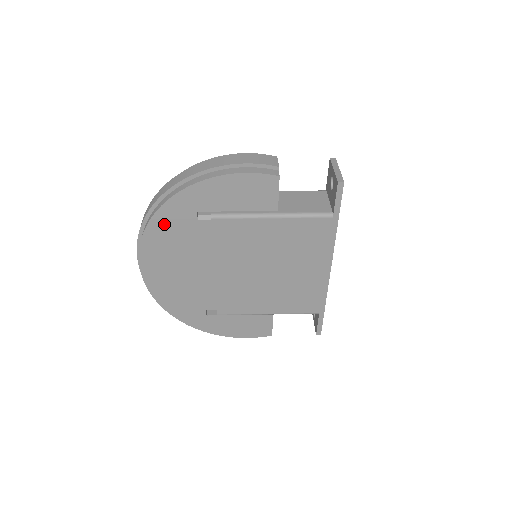
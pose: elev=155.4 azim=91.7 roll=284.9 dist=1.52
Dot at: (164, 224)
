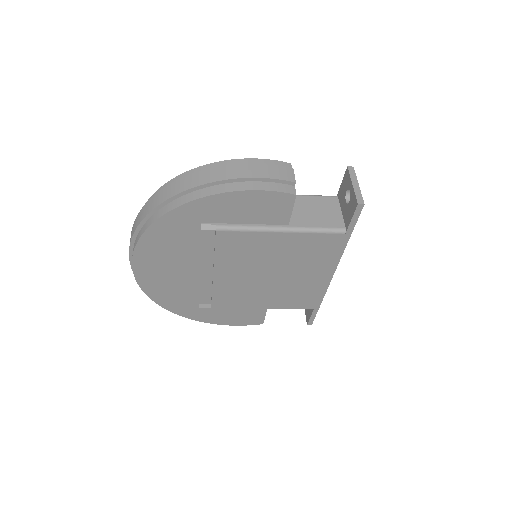
Dot at: (163, 232)
